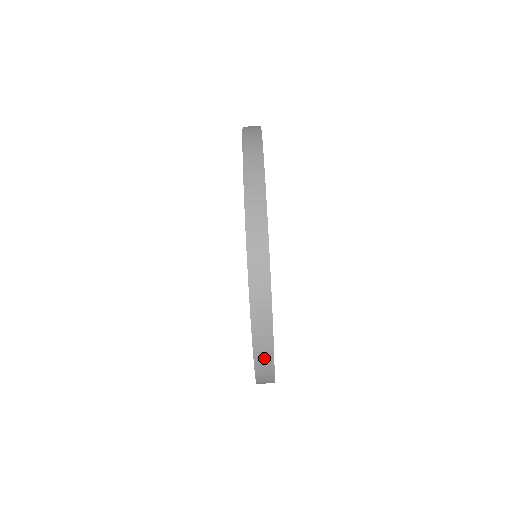
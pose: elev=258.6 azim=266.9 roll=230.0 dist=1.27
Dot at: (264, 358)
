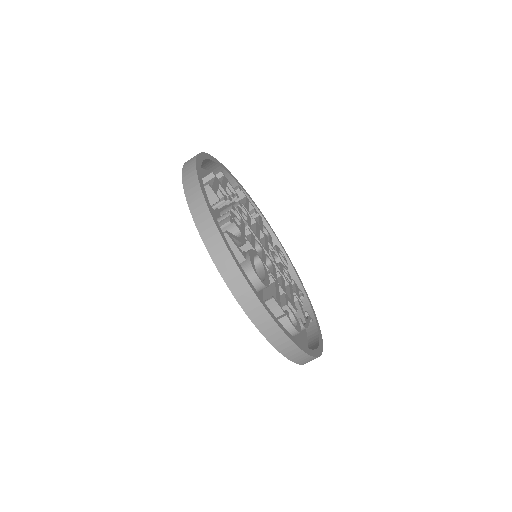
Dot at: occluded
